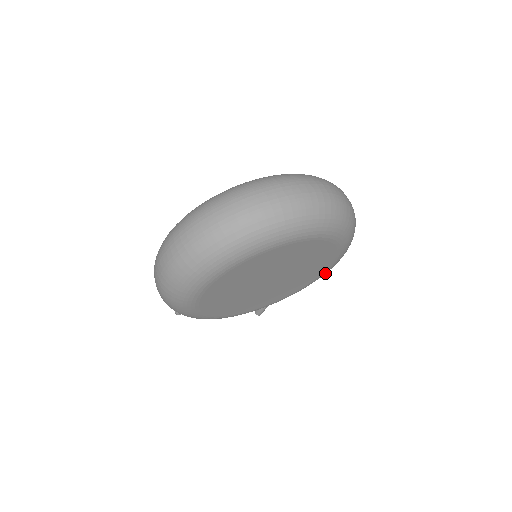
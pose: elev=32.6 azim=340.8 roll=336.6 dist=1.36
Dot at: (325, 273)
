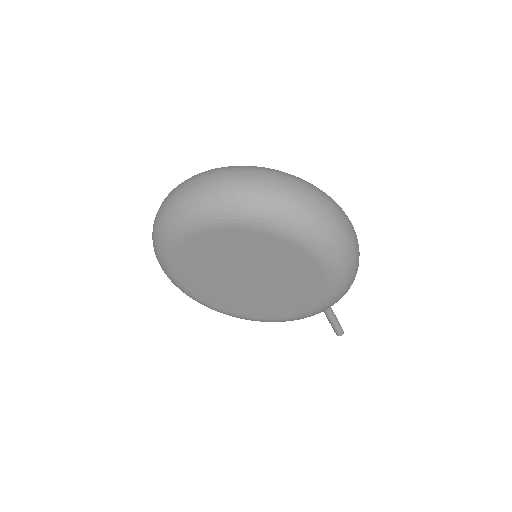
Dot at: (333, 280)
